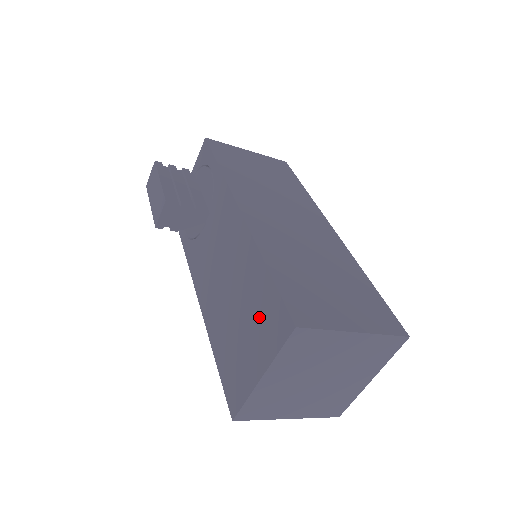
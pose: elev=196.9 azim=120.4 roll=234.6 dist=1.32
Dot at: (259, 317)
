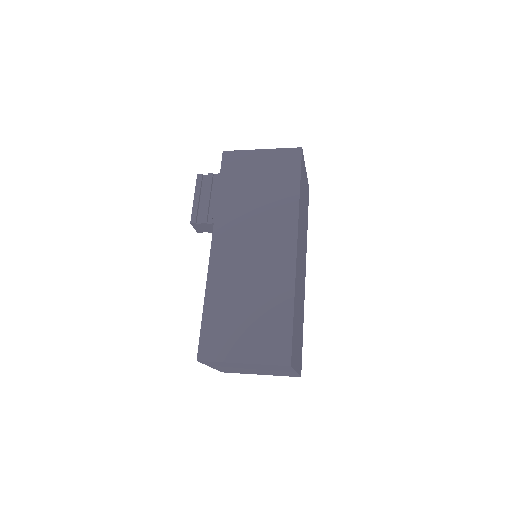
Dot at: occluded
